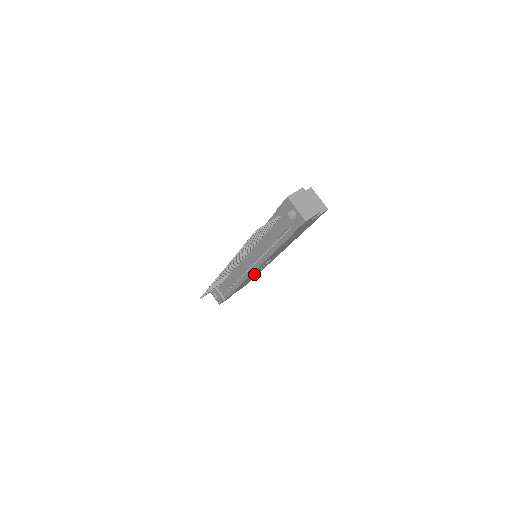
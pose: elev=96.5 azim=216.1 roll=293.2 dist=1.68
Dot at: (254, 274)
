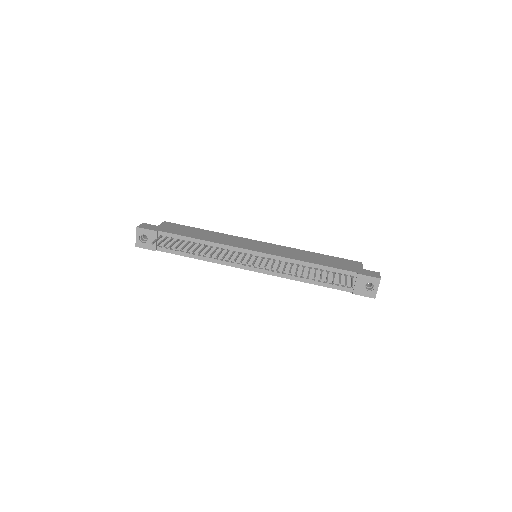
Dot at: occluded
